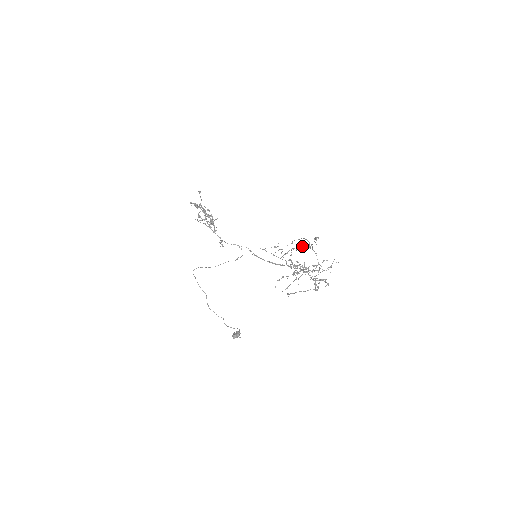
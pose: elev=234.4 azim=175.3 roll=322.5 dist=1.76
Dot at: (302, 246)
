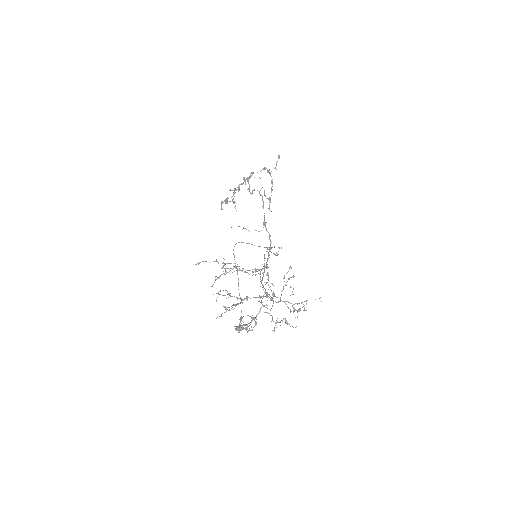
Dot at: (241, 270)
